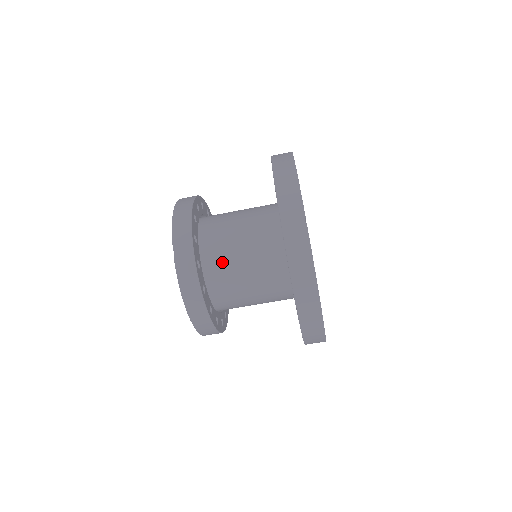
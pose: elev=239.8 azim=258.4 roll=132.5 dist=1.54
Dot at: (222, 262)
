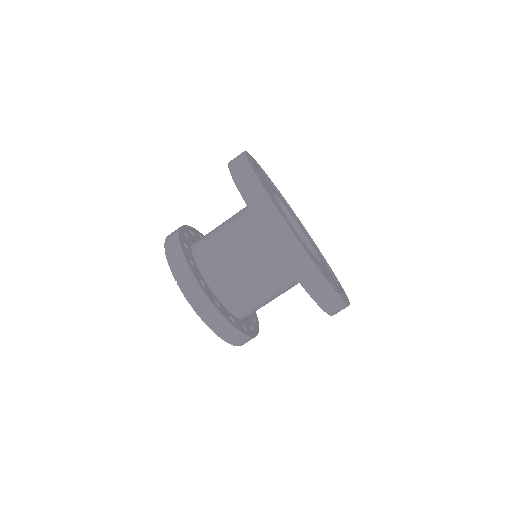
Dot at: (223, 273)
